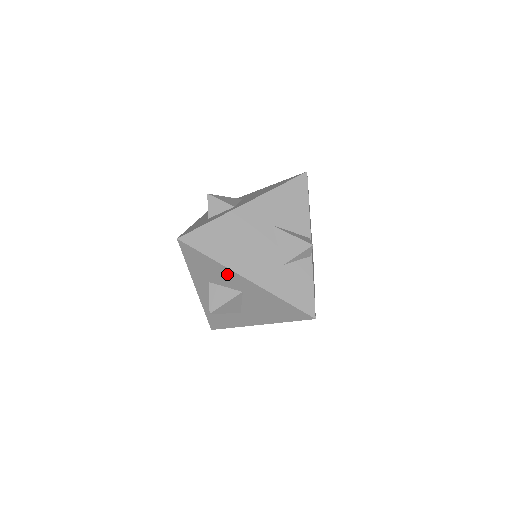
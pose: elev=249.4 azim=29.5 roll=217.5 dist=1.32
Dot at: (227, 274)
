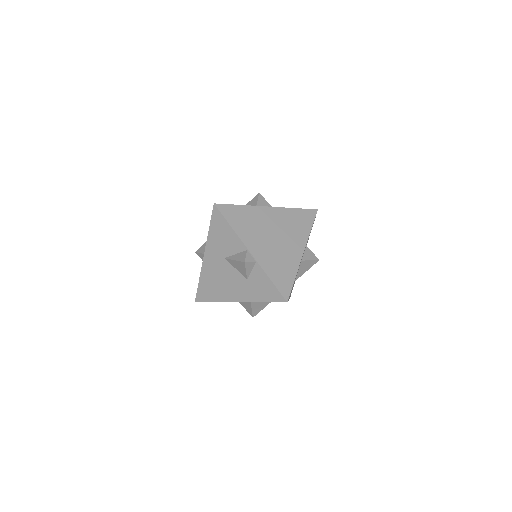
Dot at: occluded
